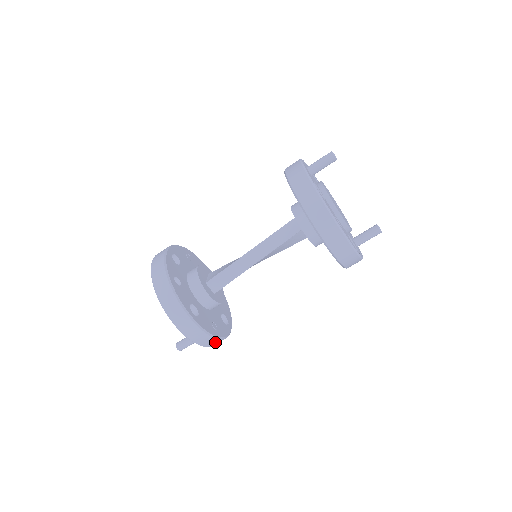
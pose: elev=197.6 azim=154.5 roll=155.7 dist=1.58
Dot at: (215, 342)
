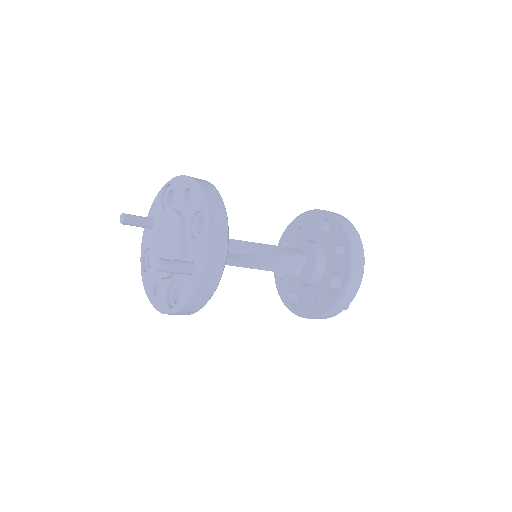
Dot at: (210, 285)
